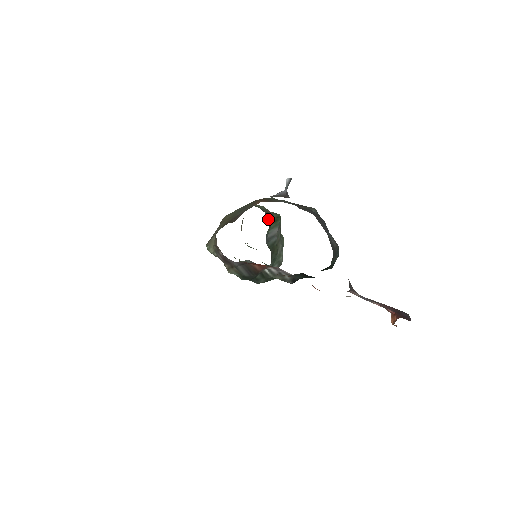
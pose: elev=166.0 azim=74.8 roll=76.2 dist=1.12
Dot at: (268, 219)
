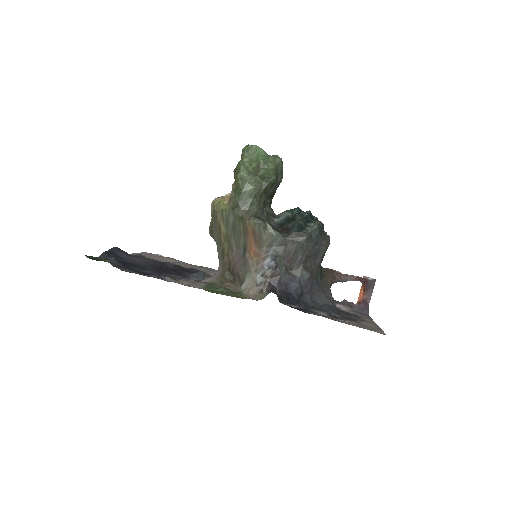
Dot at: (262, 211)
